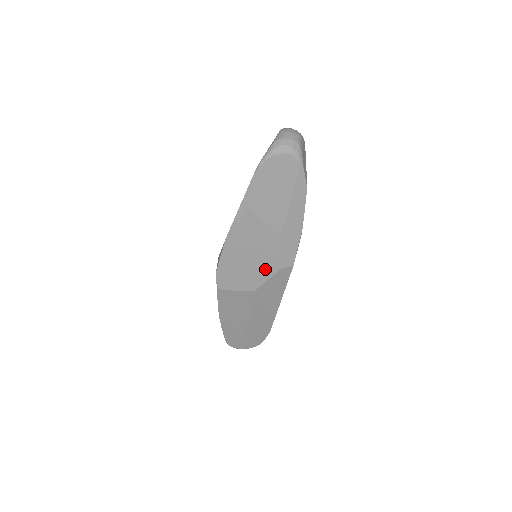
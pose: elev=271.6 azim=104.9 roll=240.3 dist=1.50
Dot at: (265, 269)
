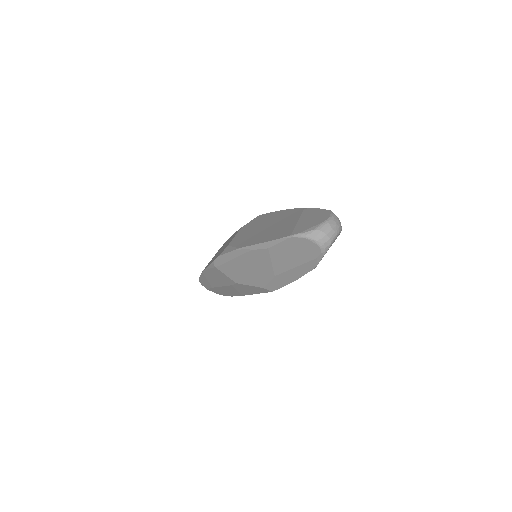
Dot at: (252, 280)
